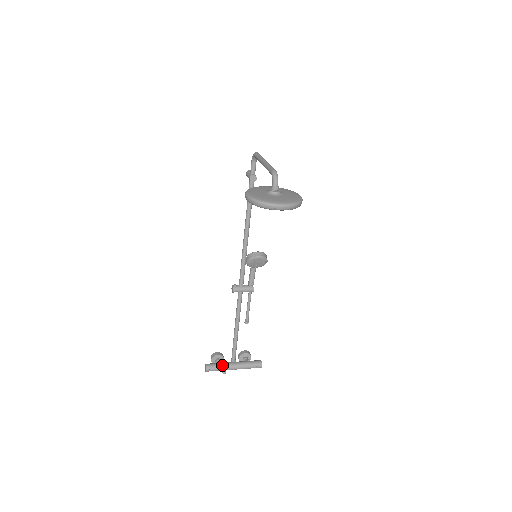
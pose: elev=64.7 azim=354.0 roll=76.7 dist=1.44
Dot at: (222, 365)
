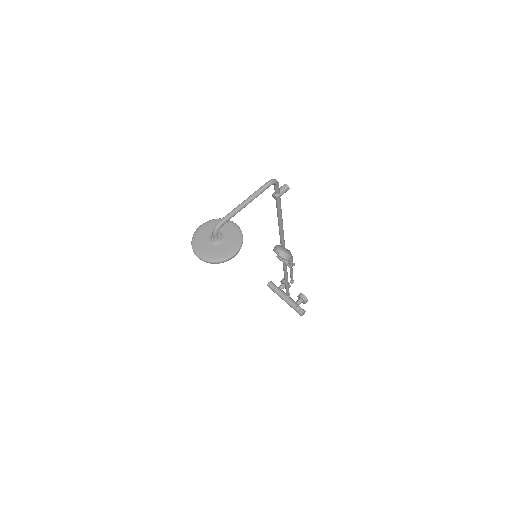
Dot at: (277, 291)
